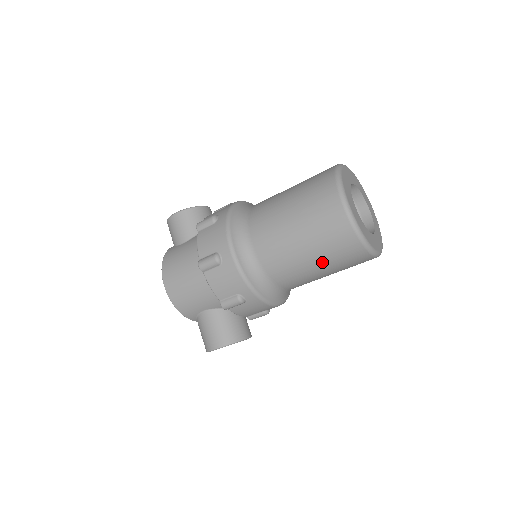
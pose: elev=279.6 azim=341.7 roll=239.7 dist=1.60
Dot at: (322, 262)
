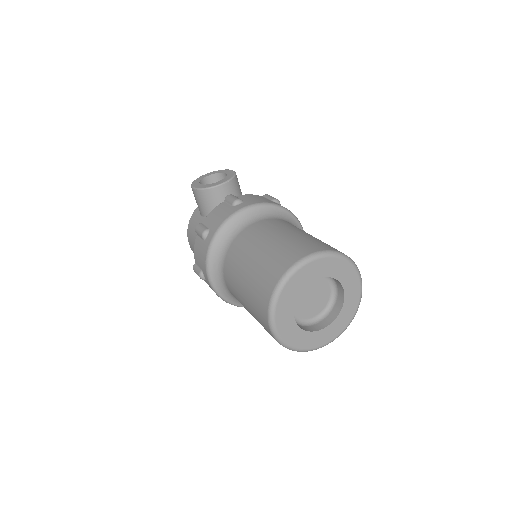
Dot at: occluded
